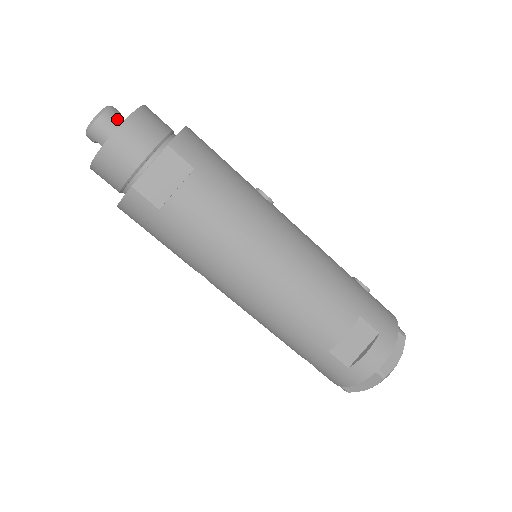
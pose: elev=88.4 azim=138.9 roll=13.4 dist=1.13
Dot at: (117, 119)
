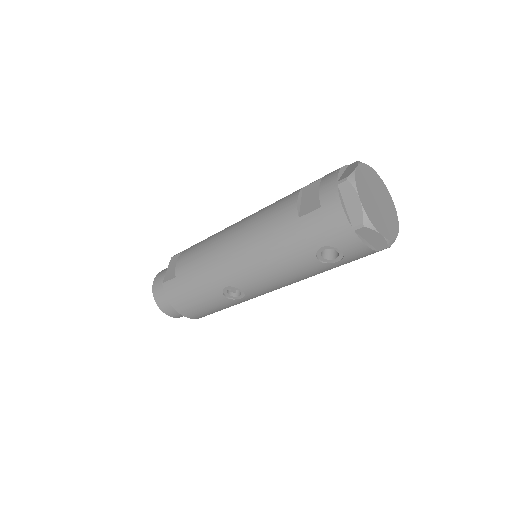
Dot at: occluded
